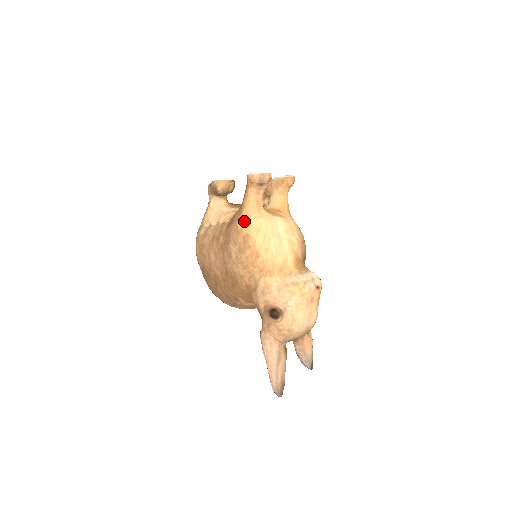
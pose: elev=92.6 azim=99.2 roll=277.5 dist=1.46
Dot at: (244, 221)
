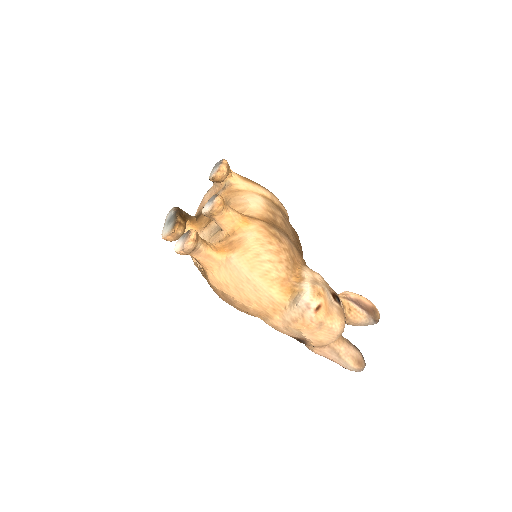
Dot at: (211, 278)
